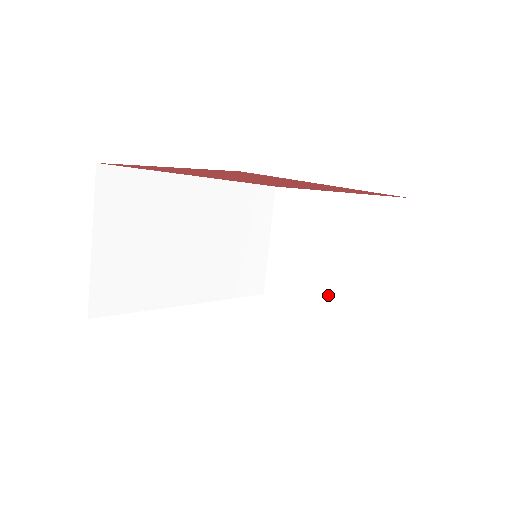
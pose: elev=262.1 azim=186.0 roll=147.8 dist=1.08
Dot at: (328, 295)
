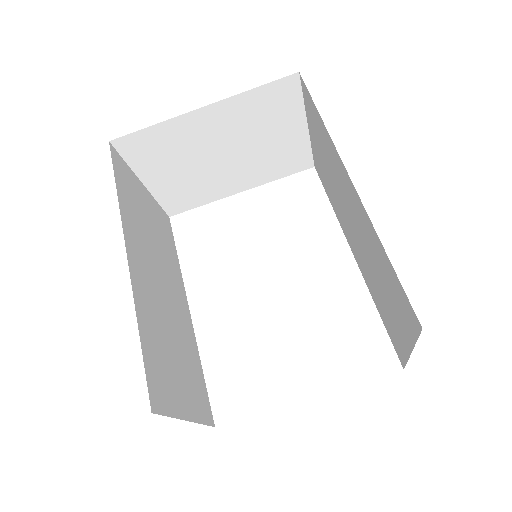
Dot at: (244, 179)
